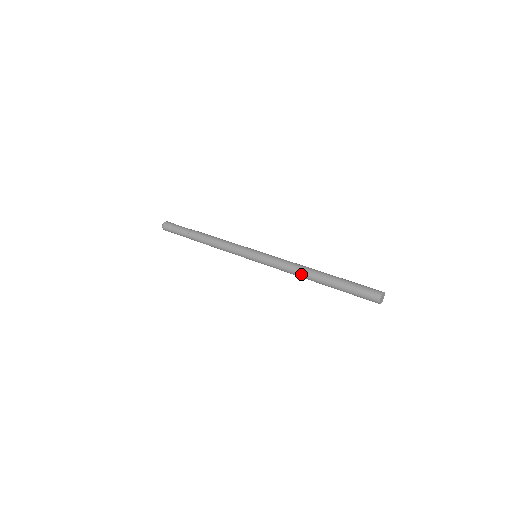
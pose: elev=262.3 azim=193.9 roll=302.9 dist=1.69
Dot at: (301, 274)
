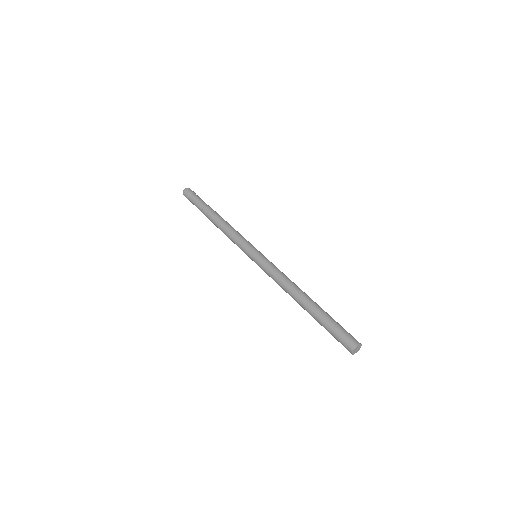
Dot at: occluded
